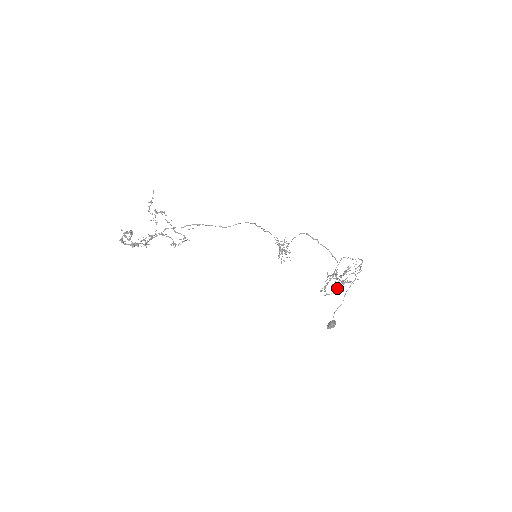
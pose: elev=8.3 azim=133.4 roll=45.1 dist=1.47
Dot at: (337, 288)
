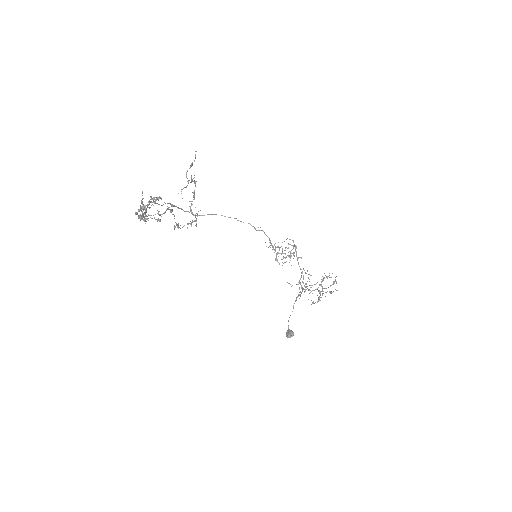
Dot at: (319, 297)
